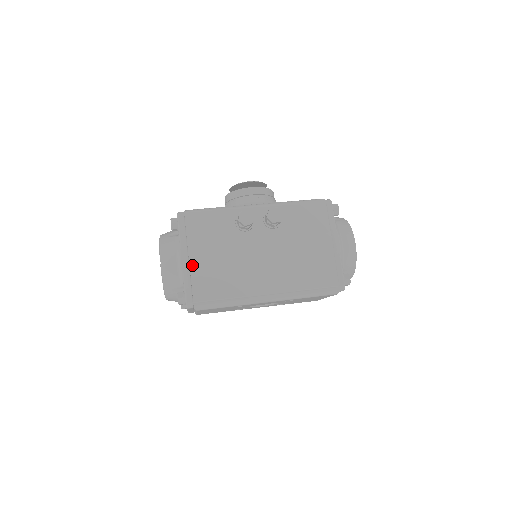
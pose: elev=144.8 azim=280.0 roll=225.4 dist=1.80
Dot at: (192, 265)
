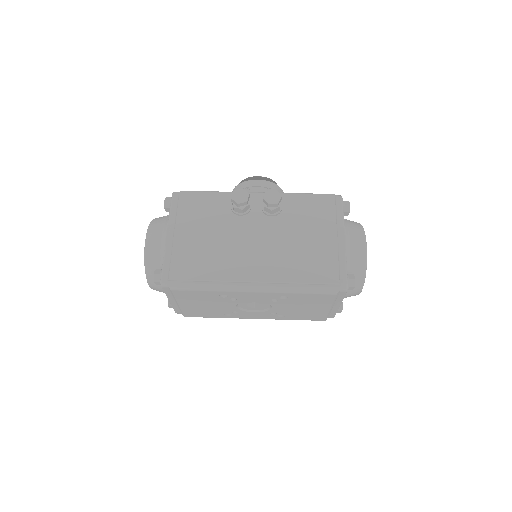
Dot at: (176, 241)
